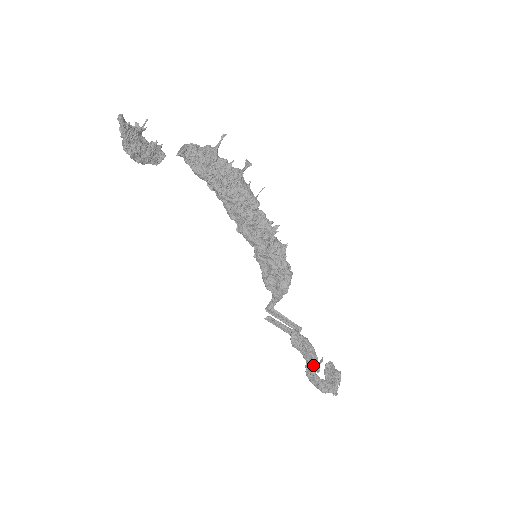
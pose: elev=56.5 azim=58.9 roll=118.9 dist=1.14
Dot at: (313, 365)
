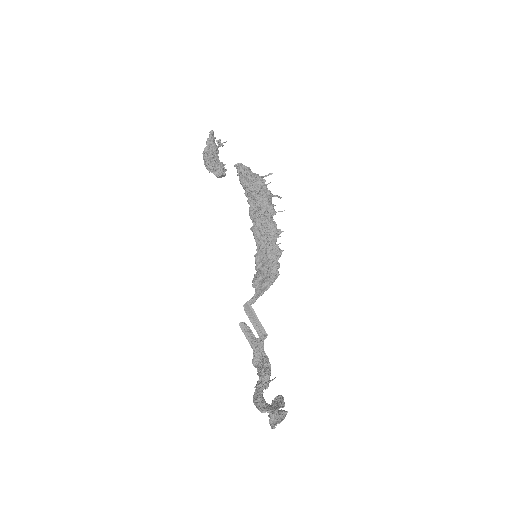
Dot at: (263, 380)
